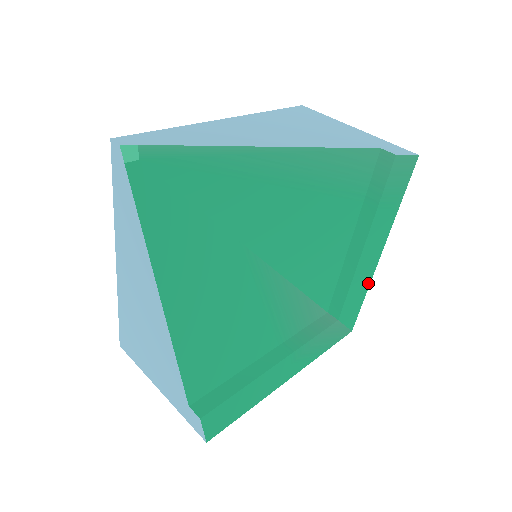
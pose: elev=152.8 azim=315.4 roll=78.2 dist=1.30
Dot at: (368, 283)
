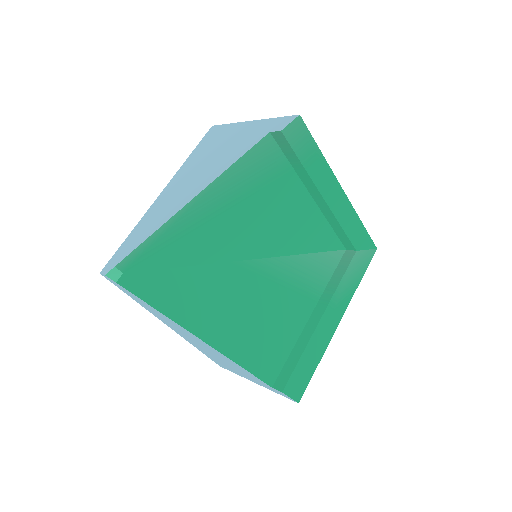
Dot at: (354, 213)
